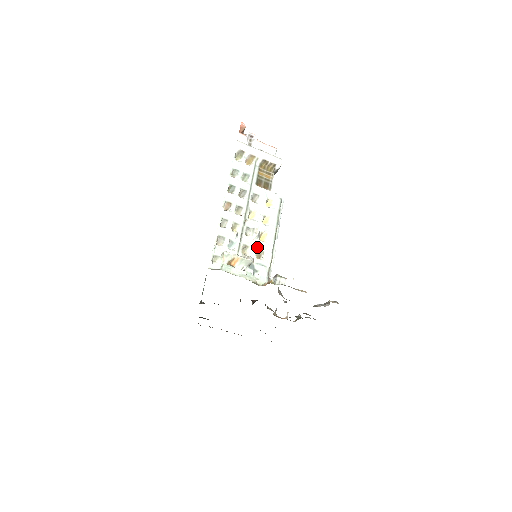
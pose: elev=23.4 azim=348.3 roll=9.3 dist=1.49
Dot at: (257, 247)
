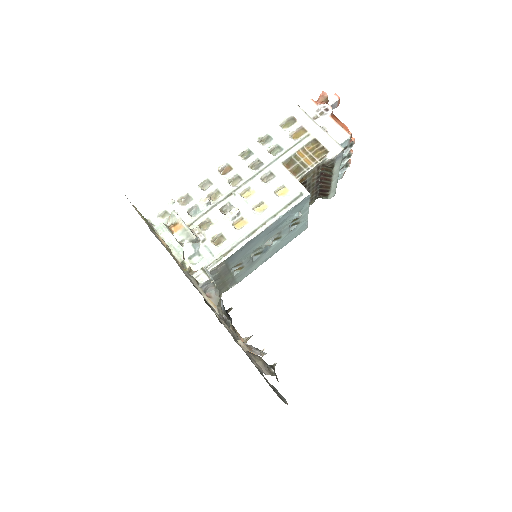
Dot at: (222, 230)
